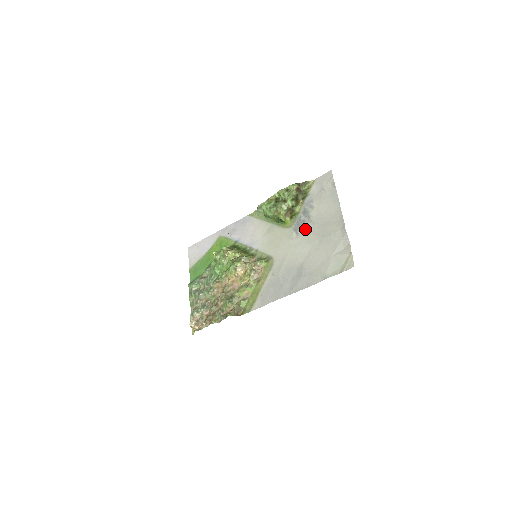
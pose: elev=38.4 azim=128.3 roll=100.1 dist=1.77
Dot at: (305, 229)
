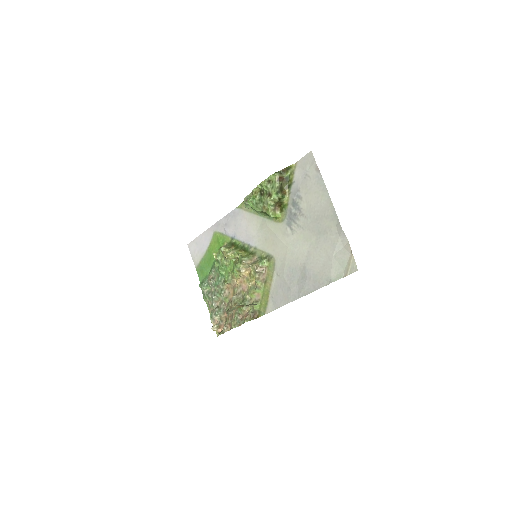
Dot at: (298, 224)
